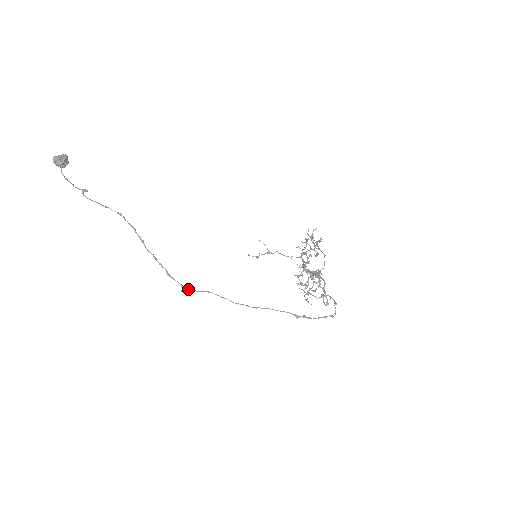
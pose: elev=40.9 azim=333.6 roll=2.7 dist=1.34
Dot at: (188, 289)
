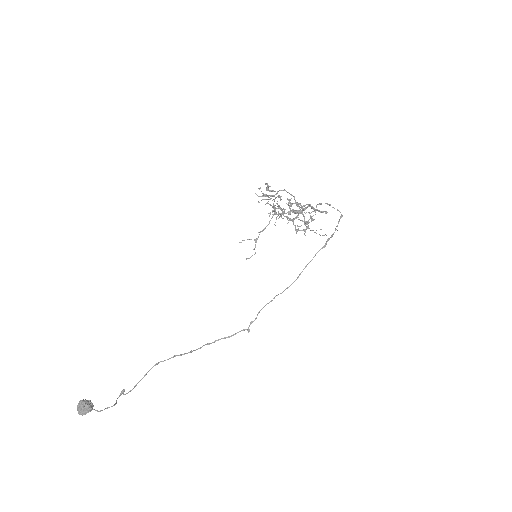
Dot at: (249, 326)
